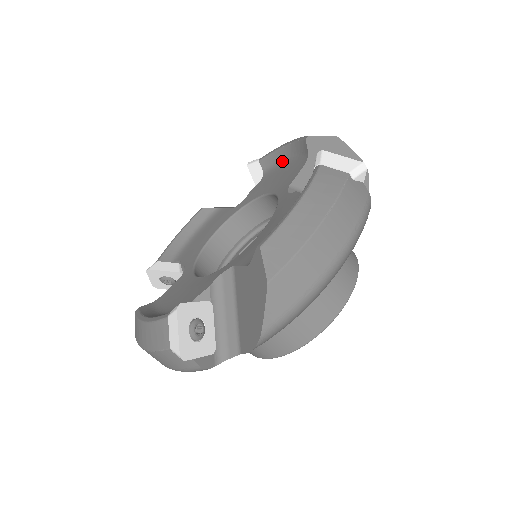
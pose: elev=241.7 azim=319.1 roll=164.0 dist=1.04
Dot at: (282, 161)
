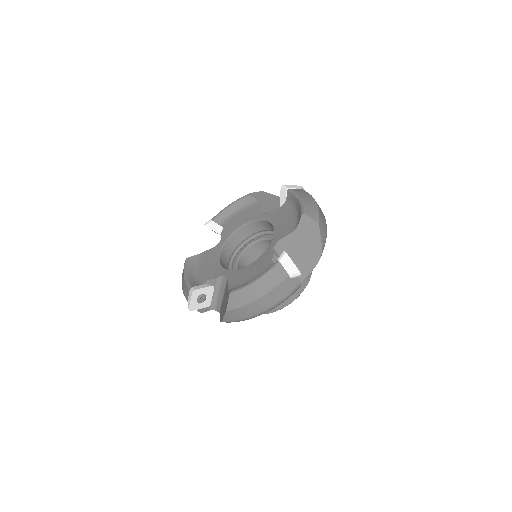
Dot at: (294, 207)
